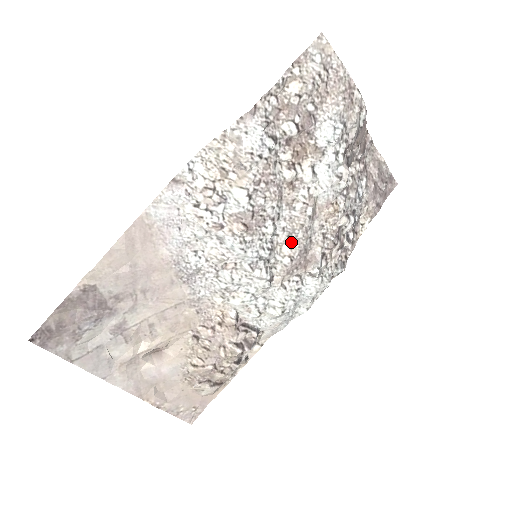
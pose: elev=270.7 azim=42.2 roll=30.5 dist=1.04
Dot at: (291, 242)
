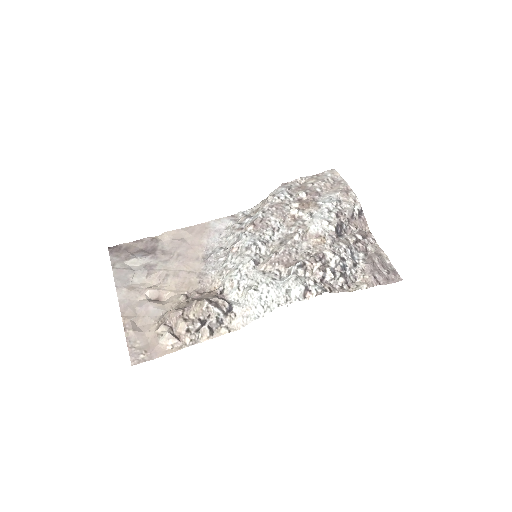
Dot at: (281, 245)
